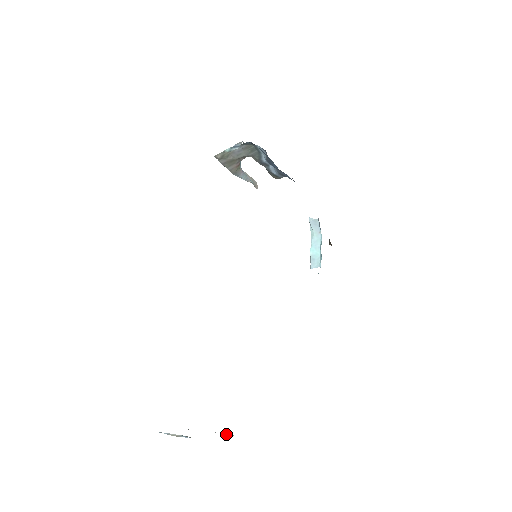
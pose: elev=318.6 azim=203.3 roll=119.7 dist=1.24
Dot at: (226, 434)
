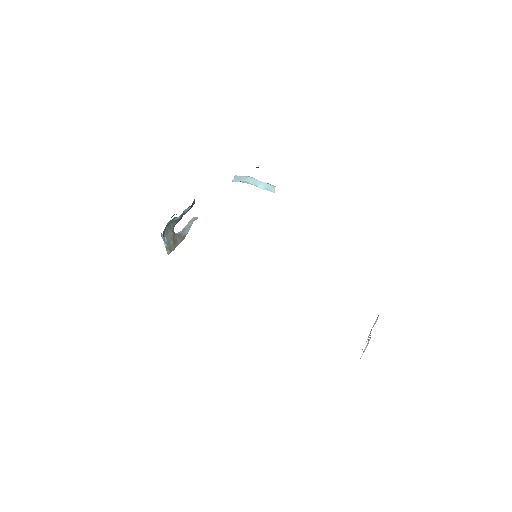
Dot at: (376, 321)
